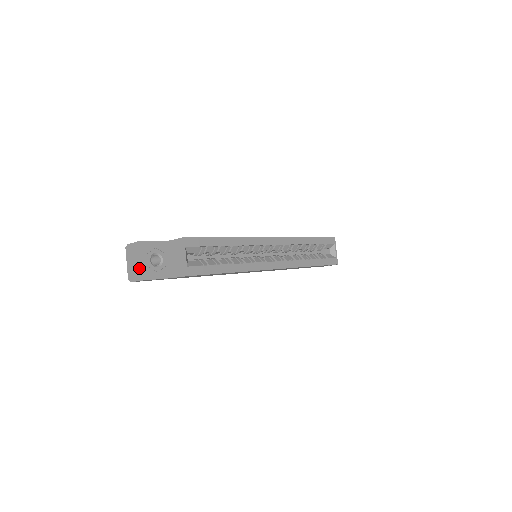
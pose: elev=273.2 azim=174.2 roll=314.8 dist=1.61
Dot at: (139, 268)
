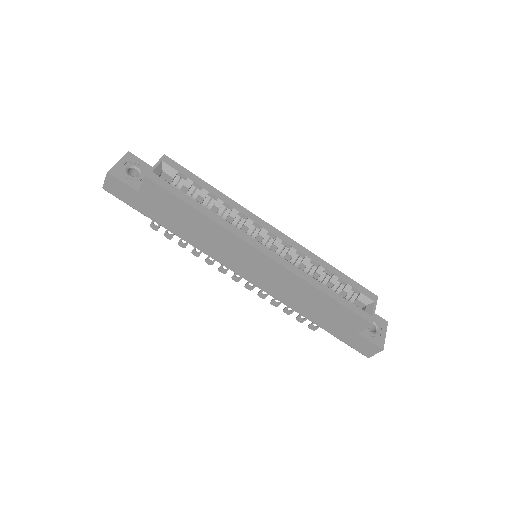
Dot at: (113, 168)
